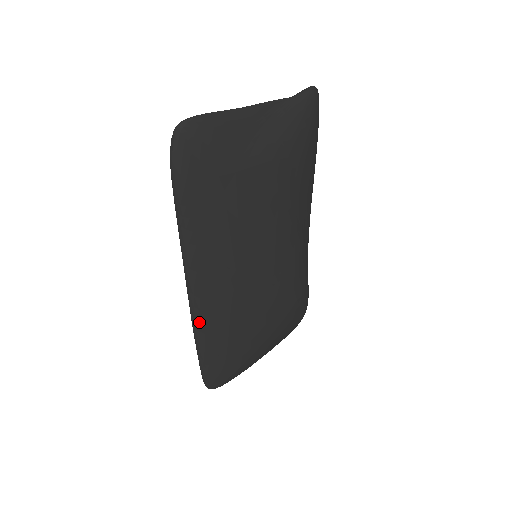
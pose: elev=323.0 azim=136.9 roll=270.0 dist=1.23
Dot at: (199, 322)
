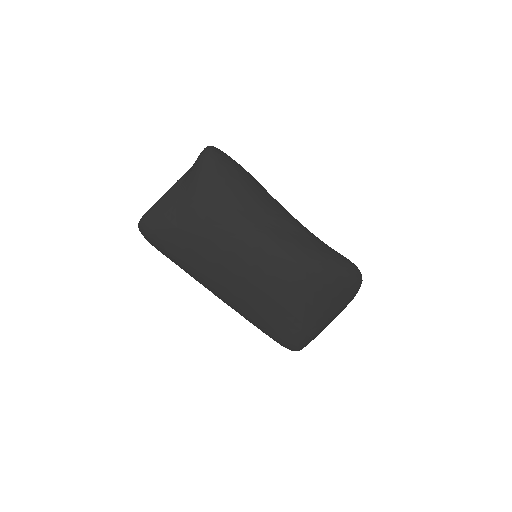
Dot at: (238, 311)
